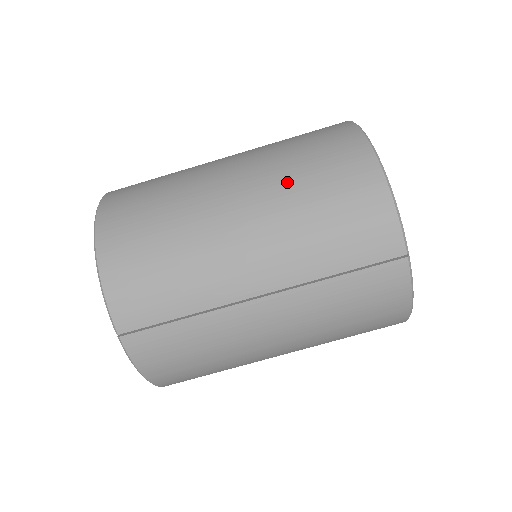
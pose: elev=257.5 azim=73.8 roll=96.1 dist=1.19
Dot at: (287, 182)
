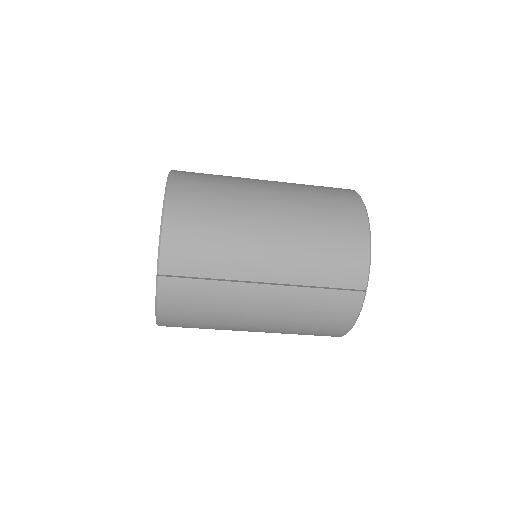
Dot at: (308, 216)
